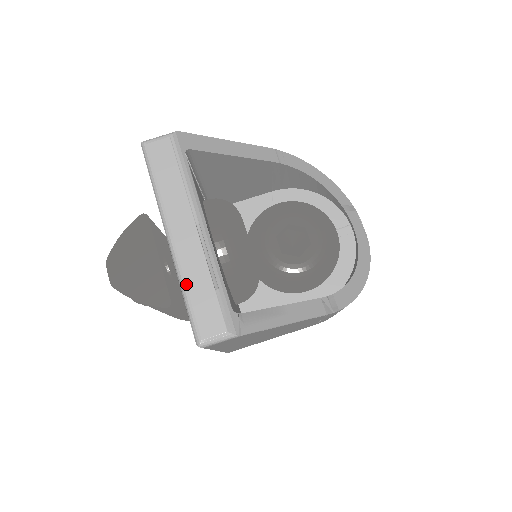
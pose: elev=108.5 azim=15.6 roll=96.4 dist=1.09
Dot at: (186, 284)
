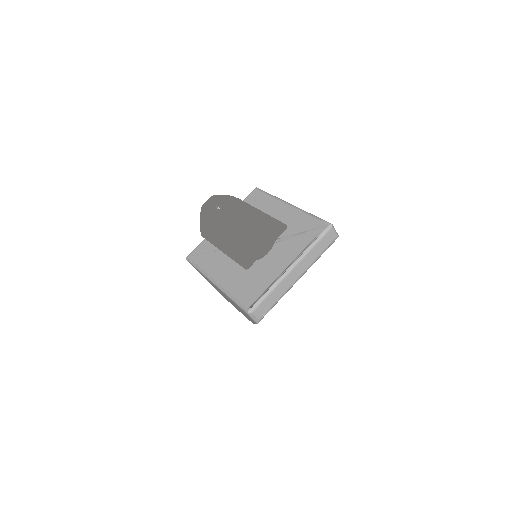
Dot at: (274, 290)
